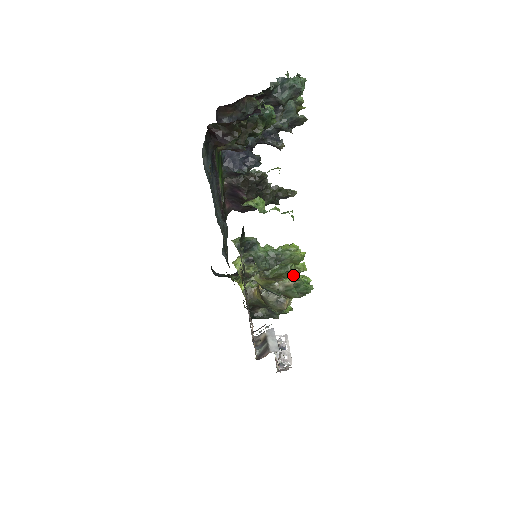
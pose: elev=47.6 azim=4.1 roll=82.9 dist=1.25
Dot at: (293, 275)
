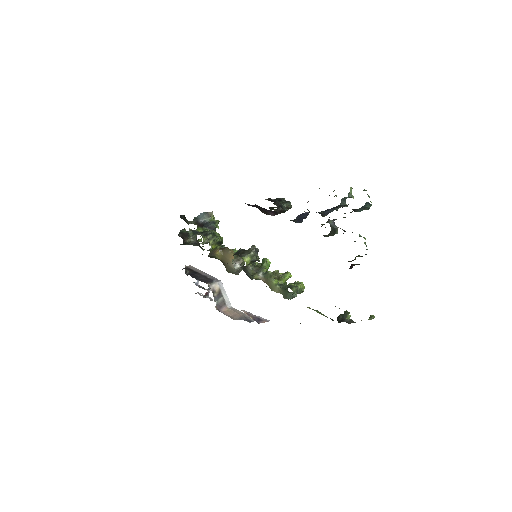
Dot at: occluded
